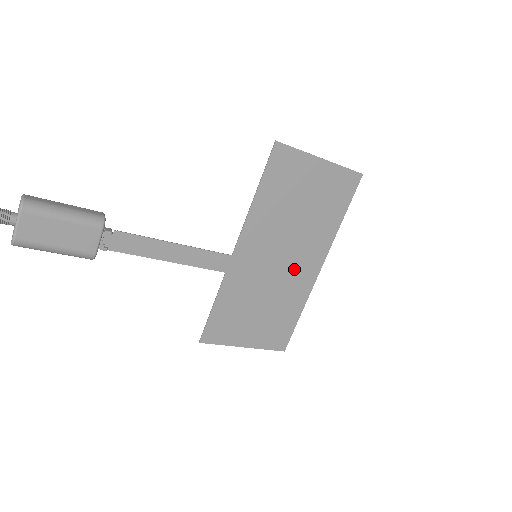
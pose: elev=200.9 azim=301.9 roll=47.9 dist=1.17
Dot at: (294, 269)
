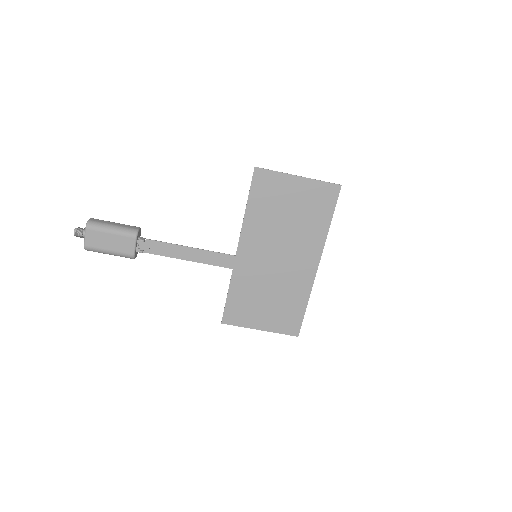
Dot at: (292, 267)
